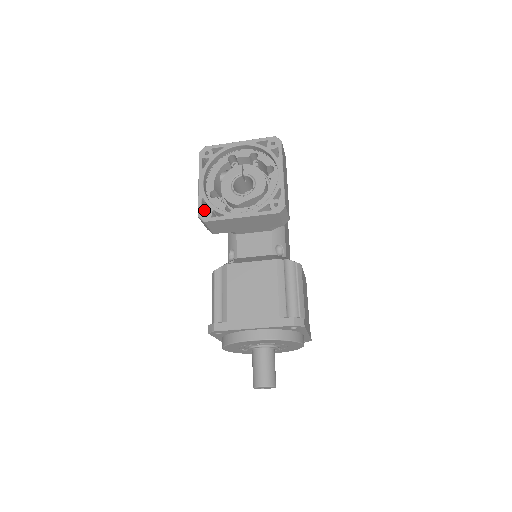
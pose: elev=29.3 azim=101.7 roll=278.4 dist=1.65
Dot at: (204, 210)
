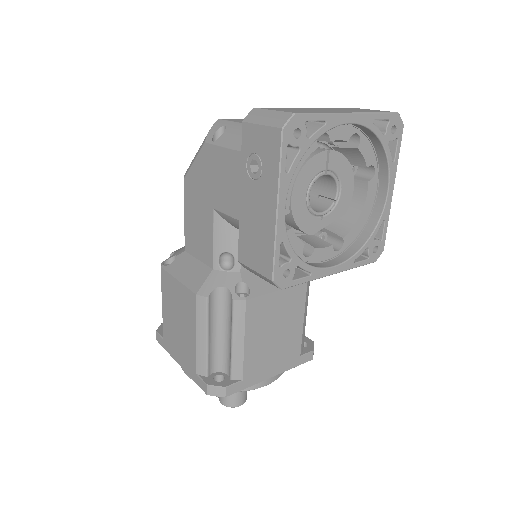
Dot at: (284, 268)
